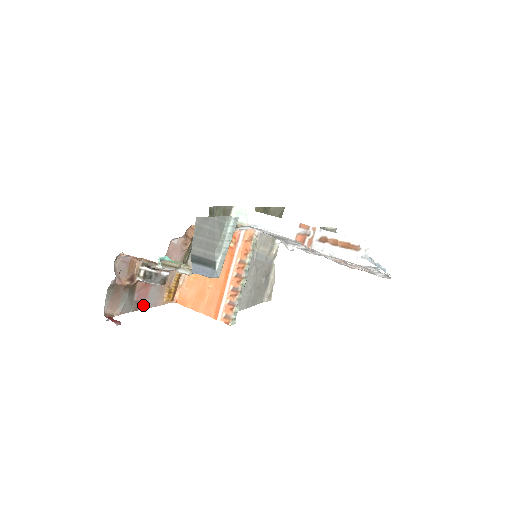
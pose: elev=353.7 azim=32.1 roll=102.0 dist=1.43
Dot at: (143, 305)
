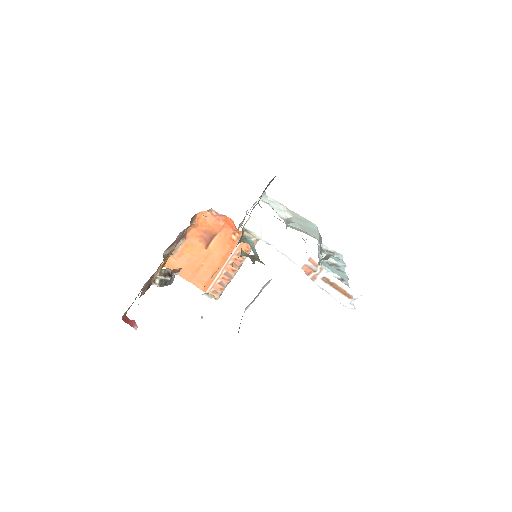
Dot at: occluded
